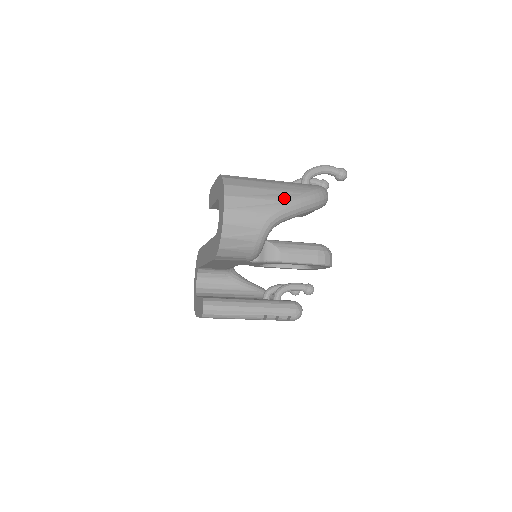
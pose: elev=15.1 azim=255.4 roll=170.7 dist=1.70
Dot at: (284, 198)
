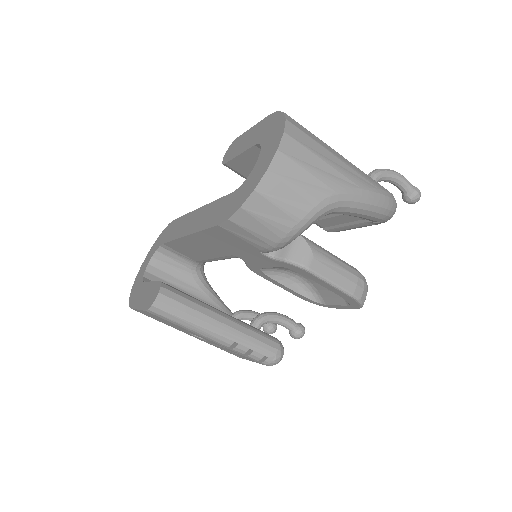
Dot at: (357, 180)
